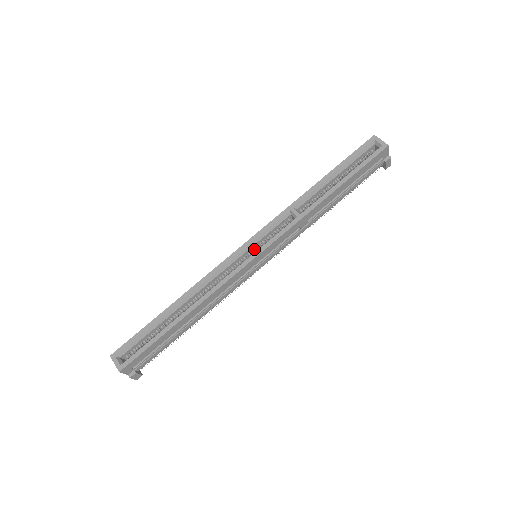
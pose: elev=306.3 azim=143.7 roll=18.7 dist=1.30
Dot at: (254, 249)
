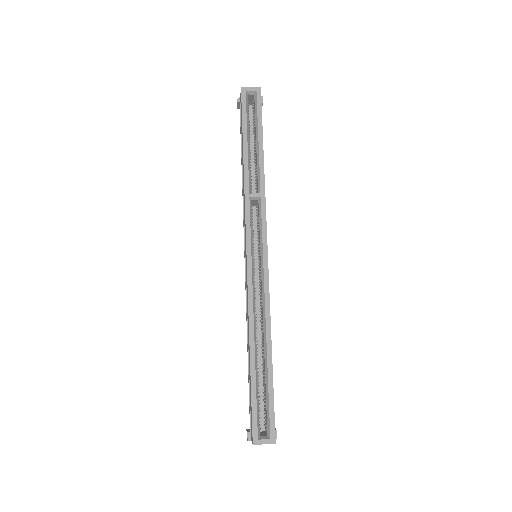
Dot at: occluded
